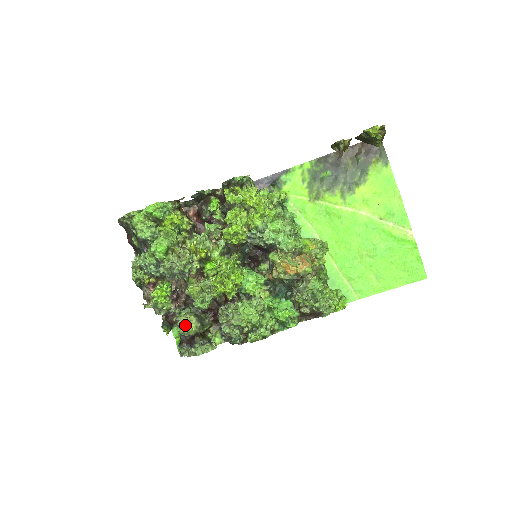
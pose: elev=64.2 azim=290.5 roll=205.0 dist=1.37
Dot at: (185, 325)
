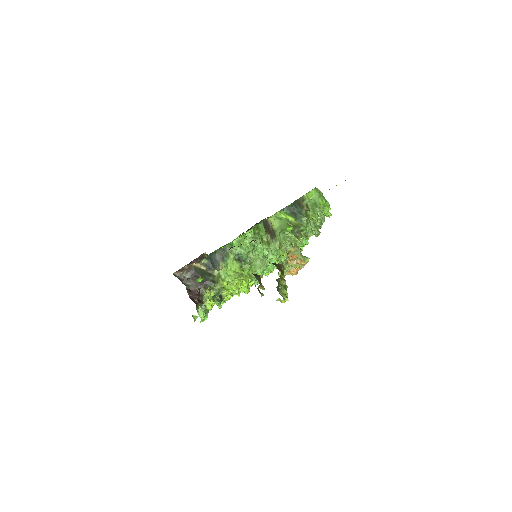
Dot at: occluded
